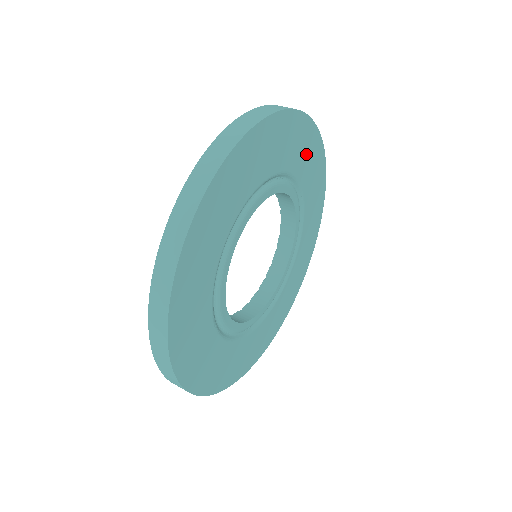
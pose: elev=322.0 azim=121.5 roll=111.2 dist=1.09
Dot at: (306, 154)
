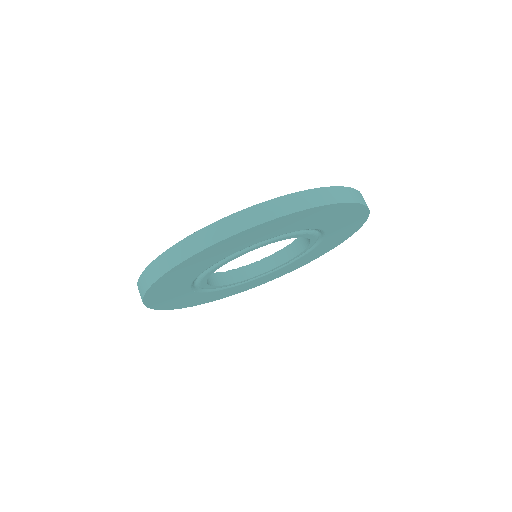
Dot at: (324, 217)
